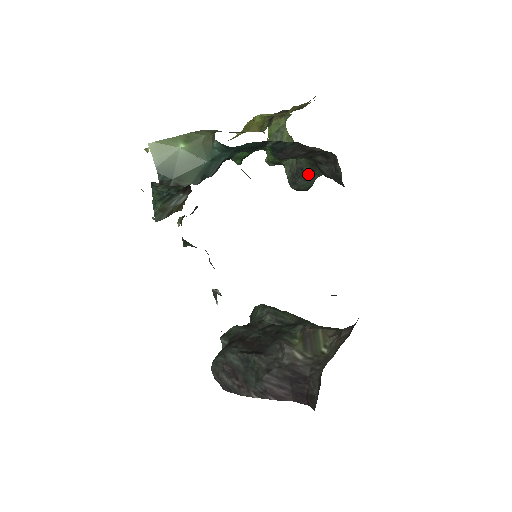
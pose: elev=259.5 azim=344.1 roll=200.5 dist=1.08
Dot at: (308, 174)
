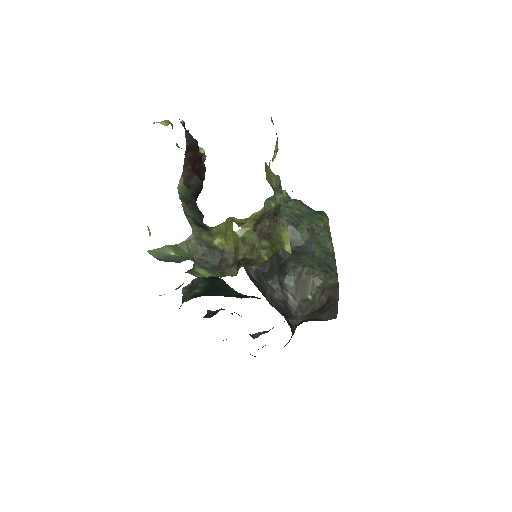
Dot at: occluded
